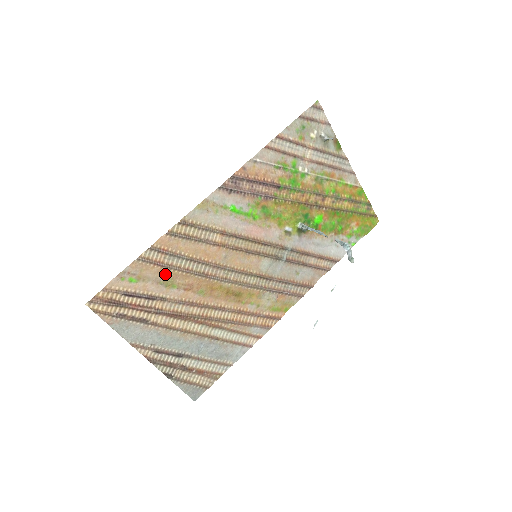
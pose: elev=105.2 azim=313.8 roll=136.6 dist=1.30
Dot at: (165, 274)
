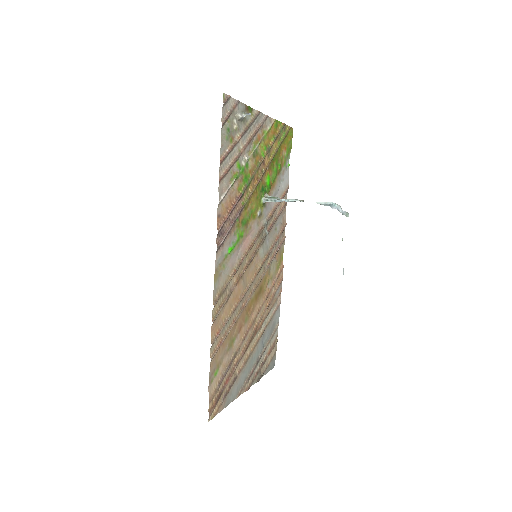
Dot at: (226, 342)
